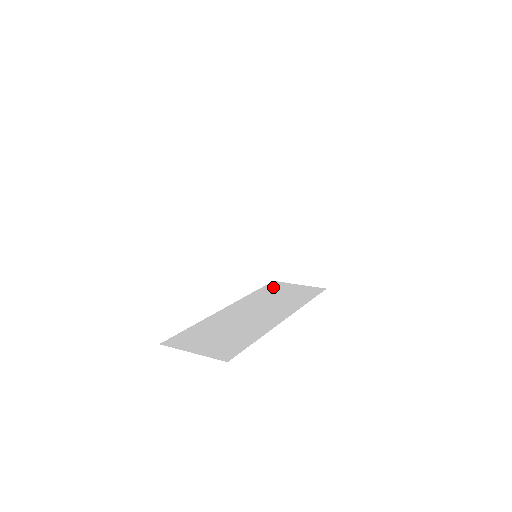
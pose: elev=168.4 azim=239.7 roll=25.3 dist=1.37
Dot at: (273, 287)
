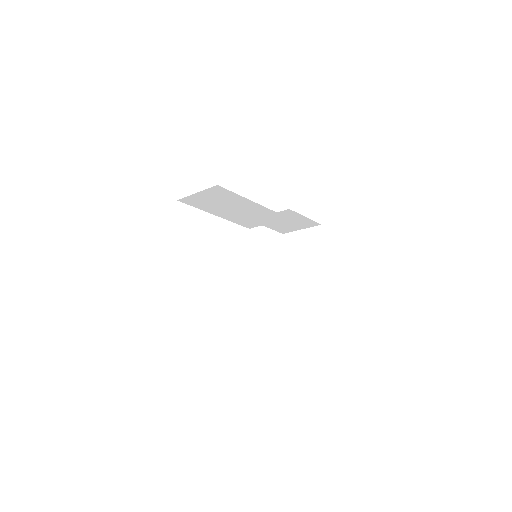
Dot at: occluded
